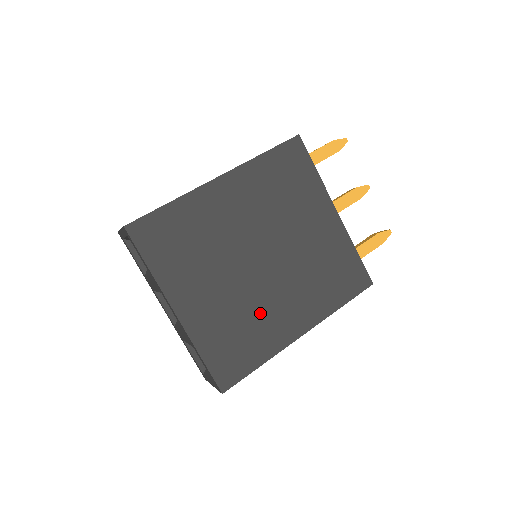
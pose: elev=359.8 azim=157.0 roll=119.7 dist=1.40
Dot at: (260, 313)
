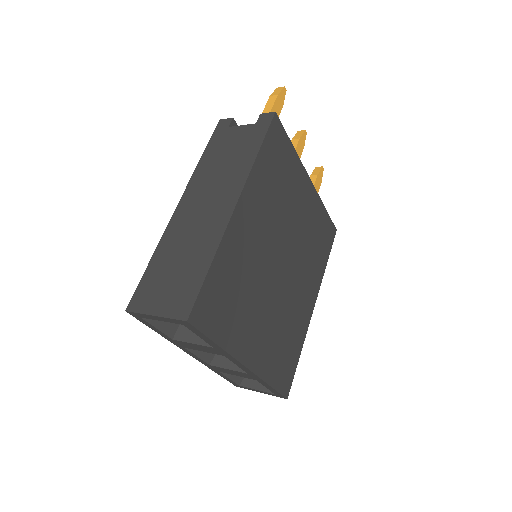
Dot at: (291, 314)
